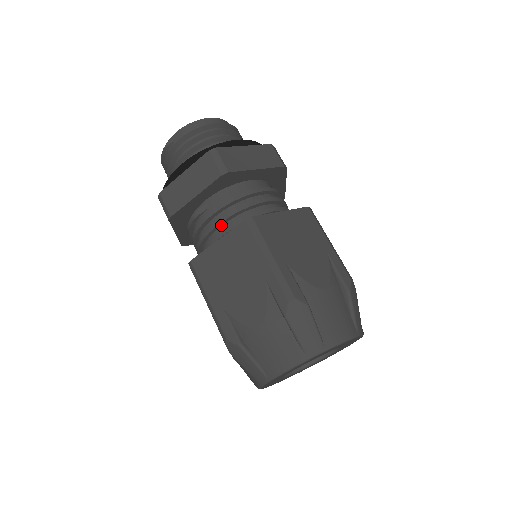
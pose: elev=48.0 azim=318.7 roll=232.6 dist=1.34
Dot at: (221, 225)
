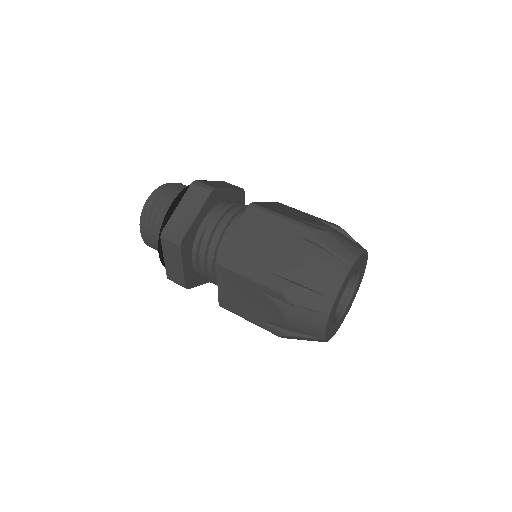
Dot at: (226, 229)
